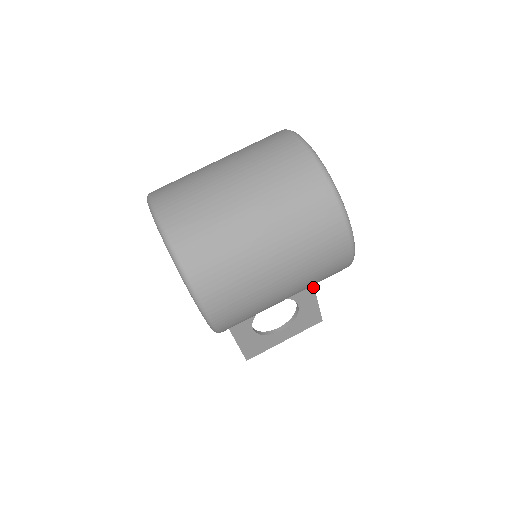
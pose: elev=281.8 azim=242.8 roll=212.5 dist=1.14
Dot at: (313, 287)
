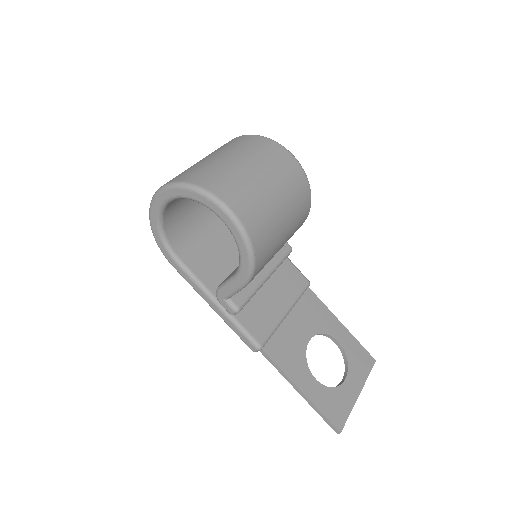
Dot at: (335, 317)
